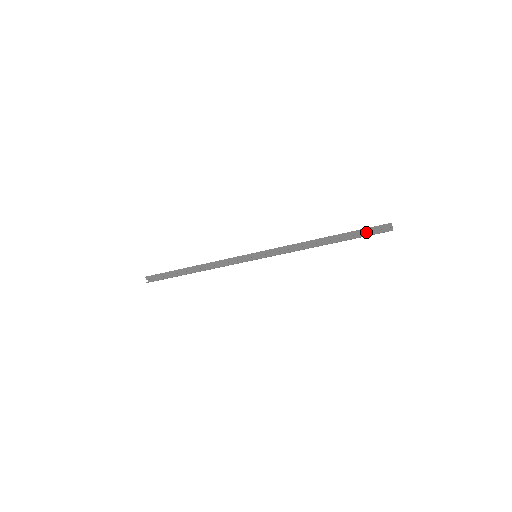
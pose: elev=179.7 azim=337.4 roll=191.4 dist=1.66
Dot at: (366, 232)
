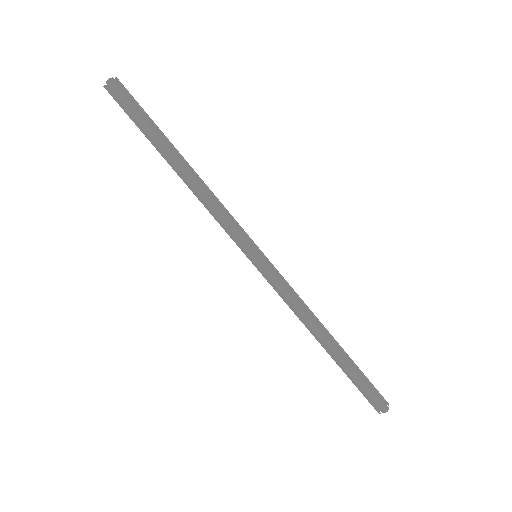
Dot at: (363, 388)
